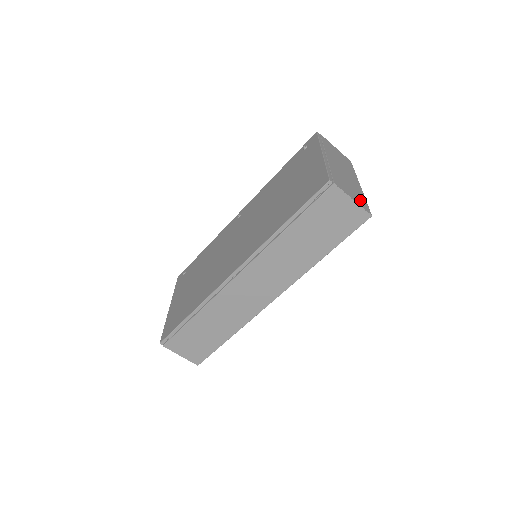
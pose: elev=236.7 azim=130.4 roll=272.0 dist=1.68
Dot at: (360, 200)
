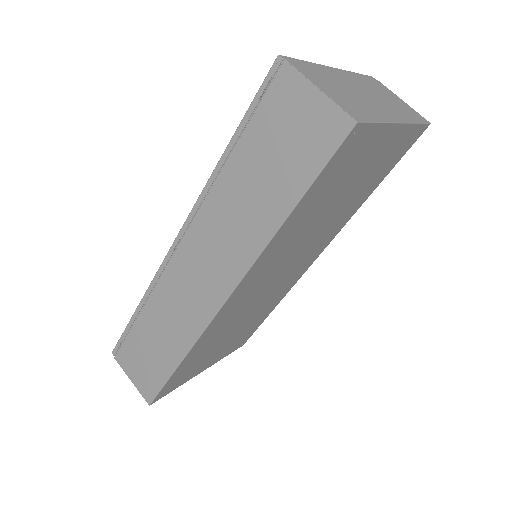
Dot at: (351, 106)
